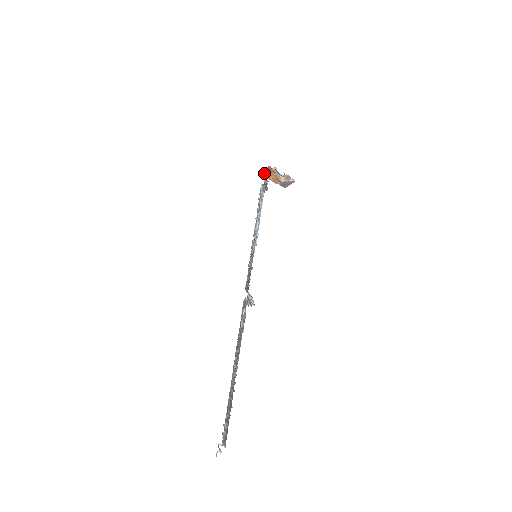
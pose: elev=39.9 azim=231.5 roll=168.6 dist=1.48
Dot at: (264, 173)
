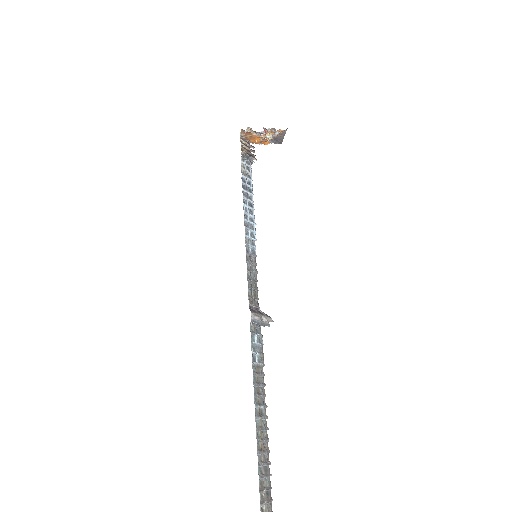
Dot at: (241, 141)
